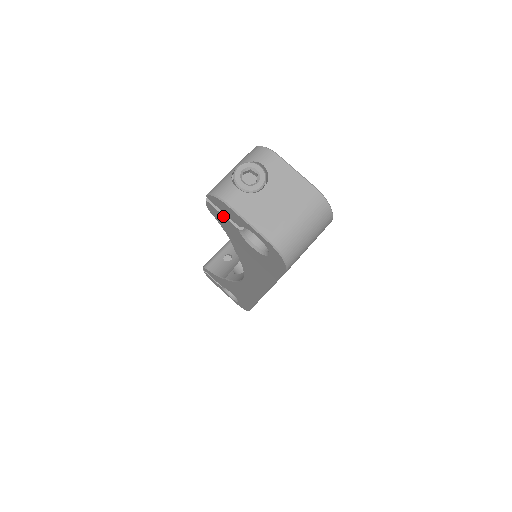
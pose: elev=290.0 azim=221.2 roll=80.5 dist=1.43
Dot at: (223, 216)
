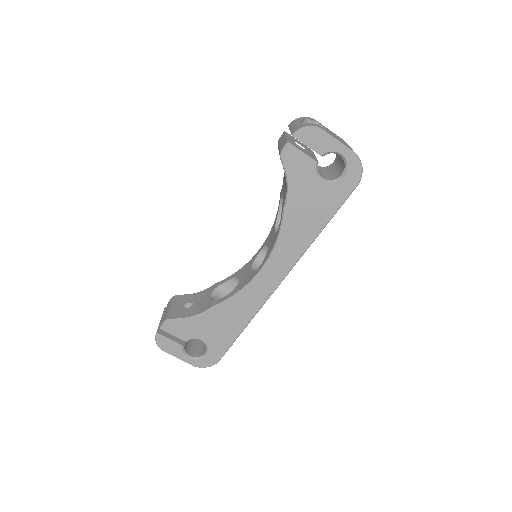
Dot at: (303, 153)
